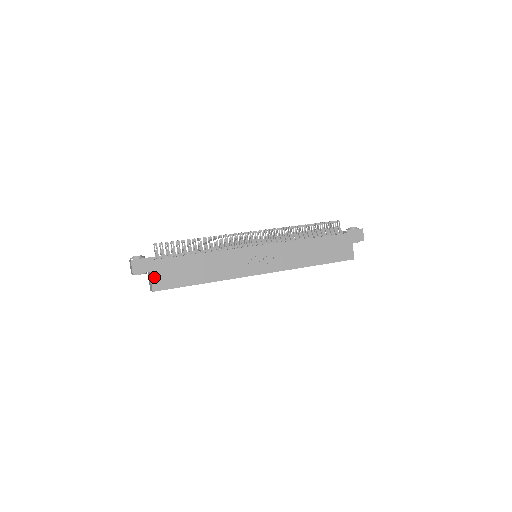
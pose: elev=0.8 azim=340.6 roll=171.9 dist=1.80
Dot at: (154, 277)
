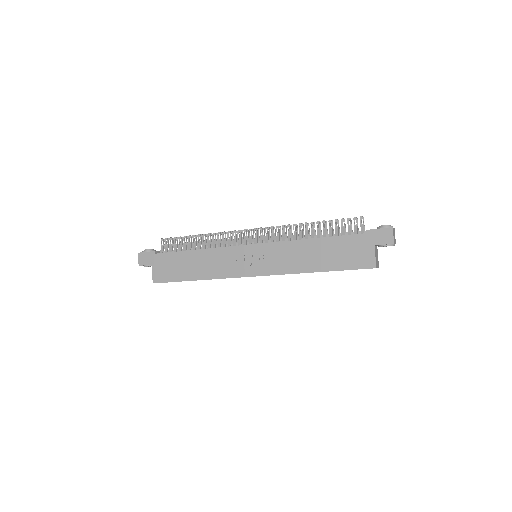
Dot at: (155, 270)
